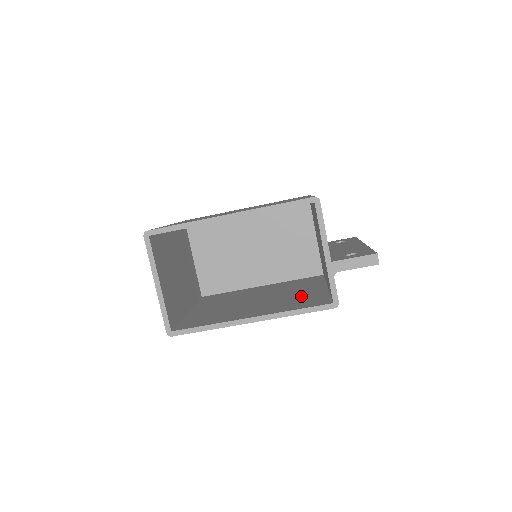
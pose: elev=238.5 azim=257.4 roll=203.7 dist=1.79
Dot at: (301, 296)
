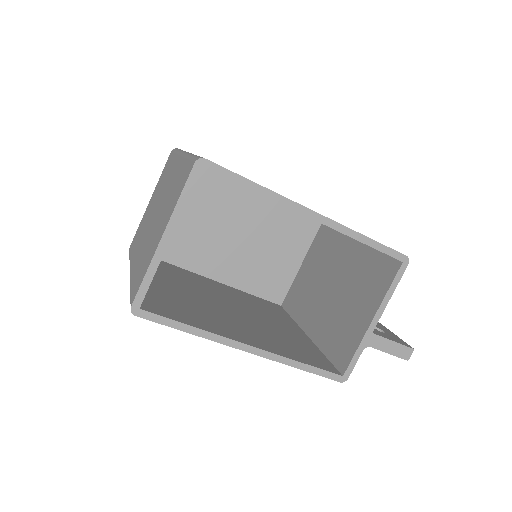
Dot at: (288, 336)
